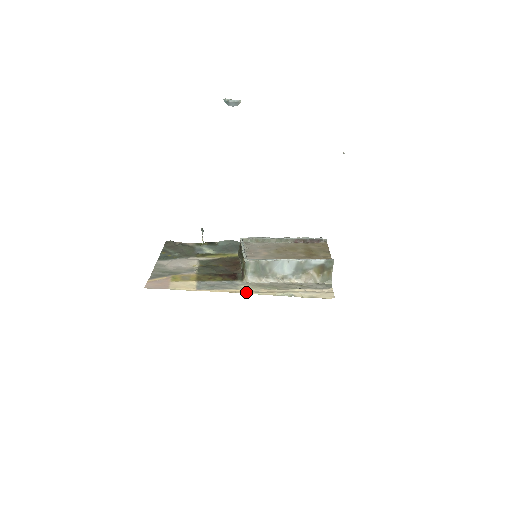
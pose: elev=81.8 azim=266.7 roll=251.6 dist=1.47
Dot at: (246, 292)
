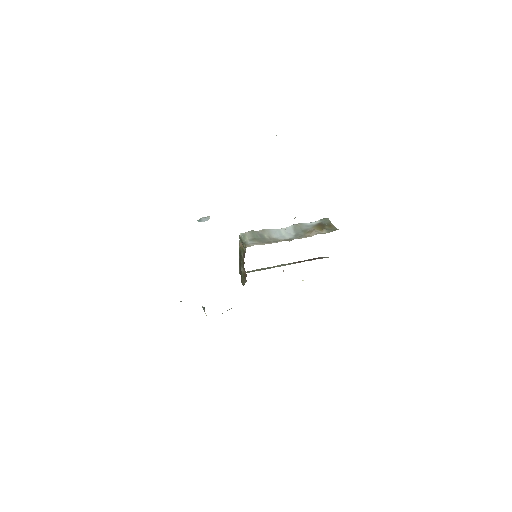
Dot at: occluded
